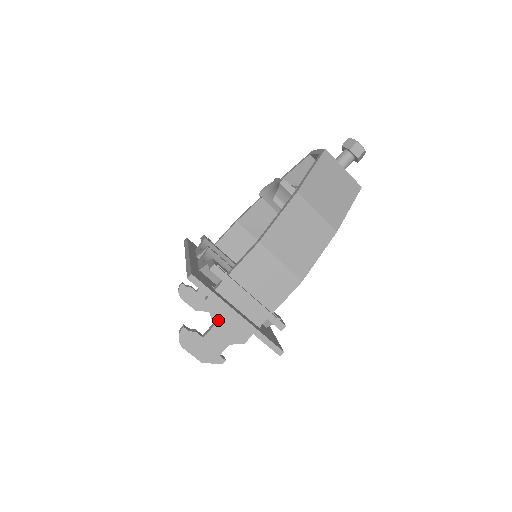
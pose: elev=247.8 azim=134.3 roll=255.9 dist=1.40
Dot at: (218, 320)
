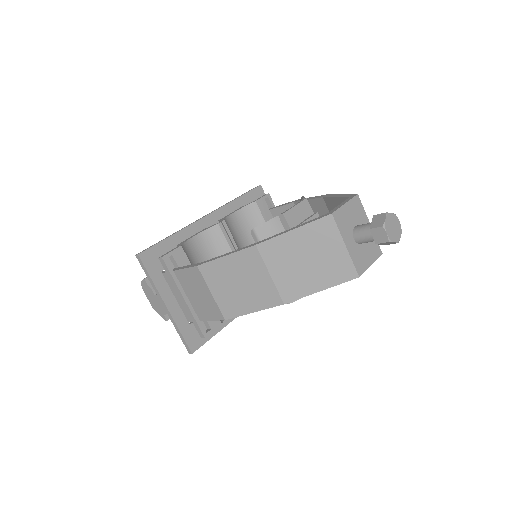
Dot at: occluded
